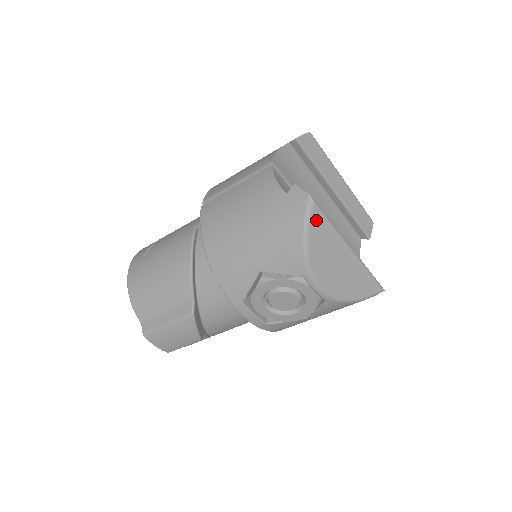
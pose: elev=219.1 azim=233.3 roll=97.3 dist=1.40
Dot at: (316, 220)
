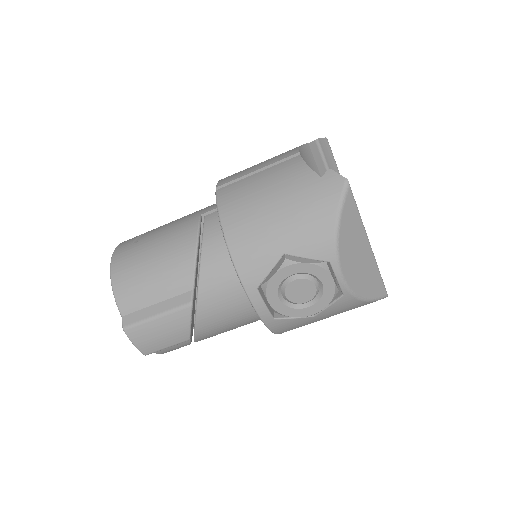
Dot at: (349, 205)
